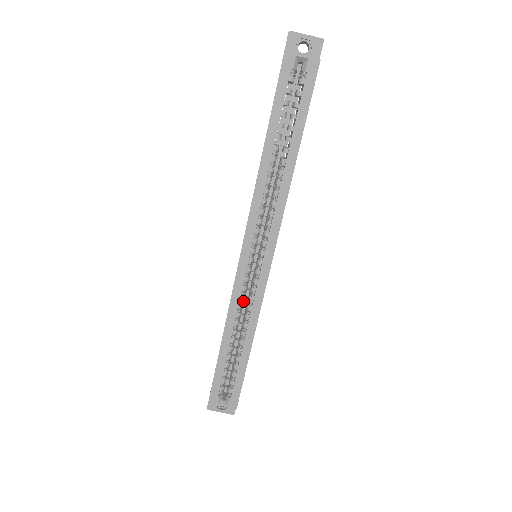
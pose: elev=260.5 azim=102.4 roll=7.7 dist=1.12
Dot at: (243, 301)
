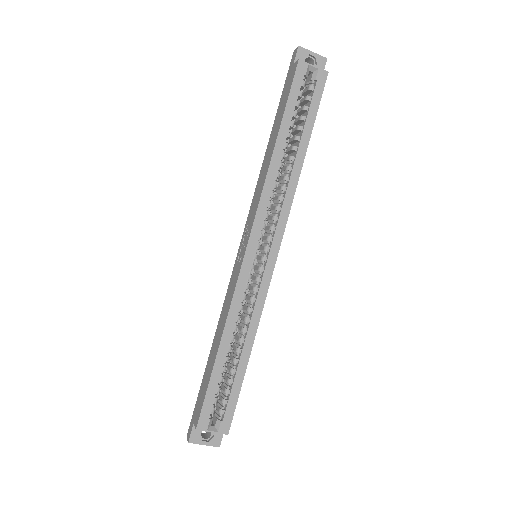
Dot at: occluded
